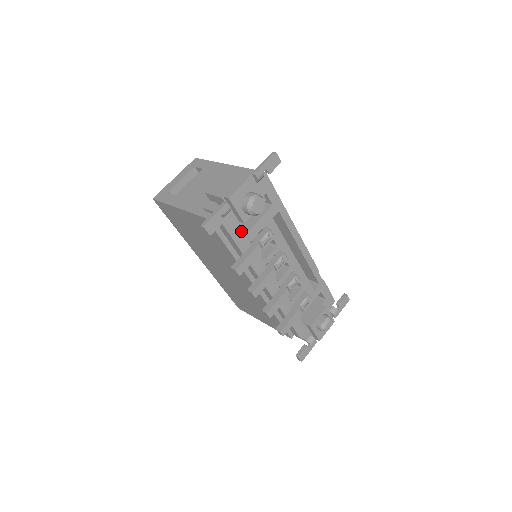
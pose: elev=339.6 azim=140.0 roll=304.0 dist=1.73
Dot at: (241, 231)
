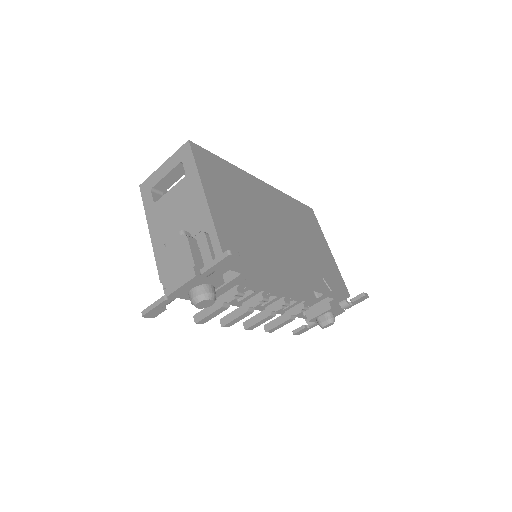
Dot at: occluded
